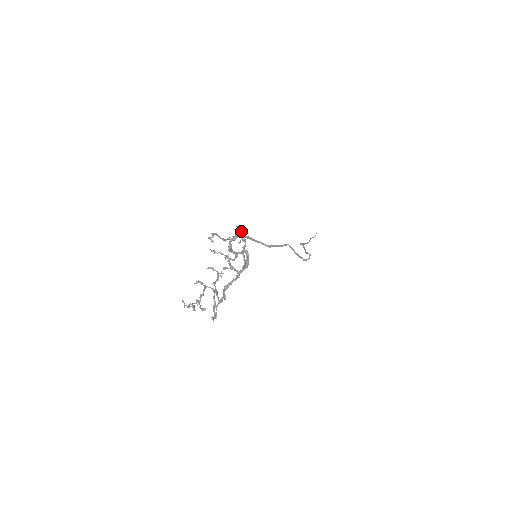
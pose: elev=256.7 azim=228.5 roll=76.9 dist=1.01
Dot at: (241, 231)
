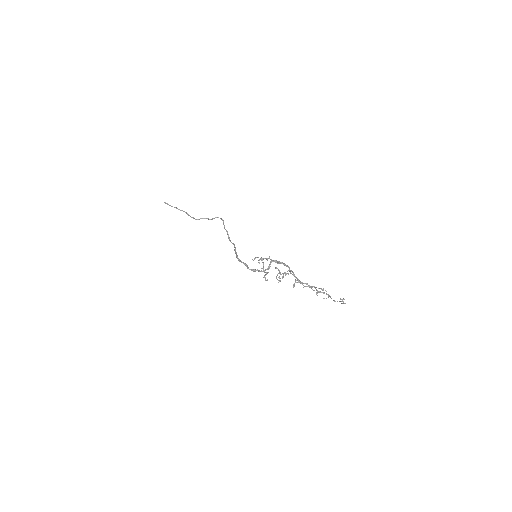
Dot at: occluded
